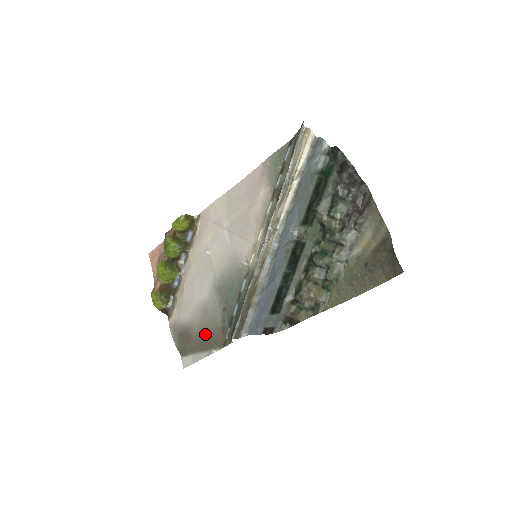
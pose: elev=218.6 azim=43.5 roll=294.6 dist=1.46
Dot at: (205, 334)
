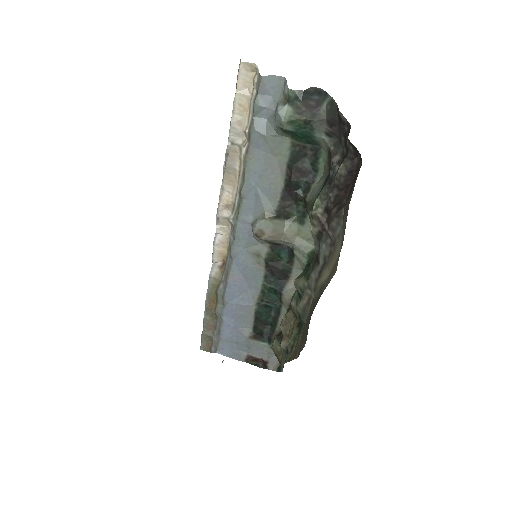
Dot at: occluded
